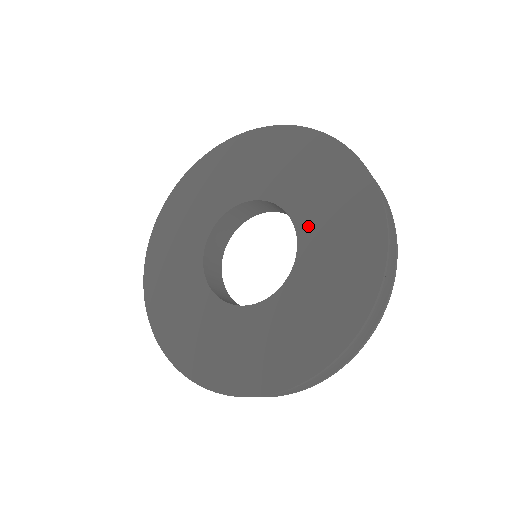
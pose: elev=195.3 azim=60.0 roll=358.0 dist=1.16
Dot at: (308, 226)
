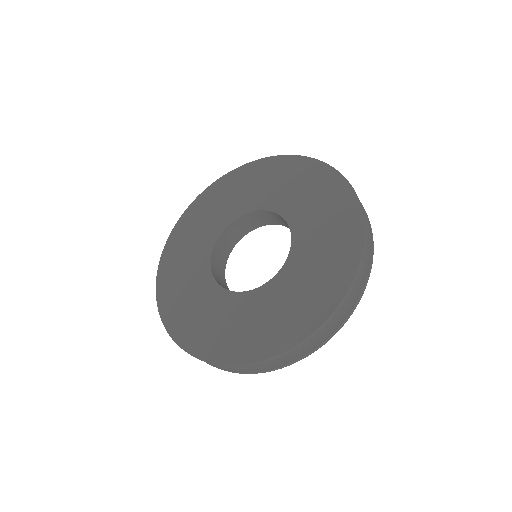
Dot at: (302, 231)
